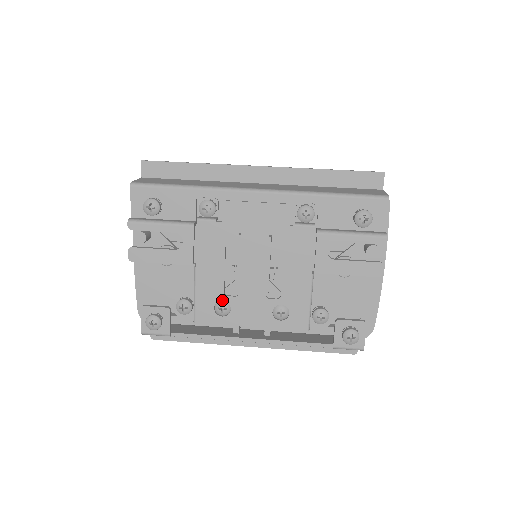
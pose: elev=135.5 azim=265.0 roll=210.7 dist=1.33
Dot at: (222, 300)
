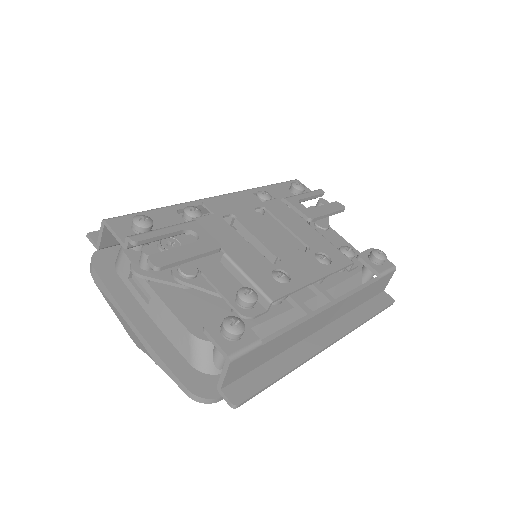
Dot at: (273, 269)
